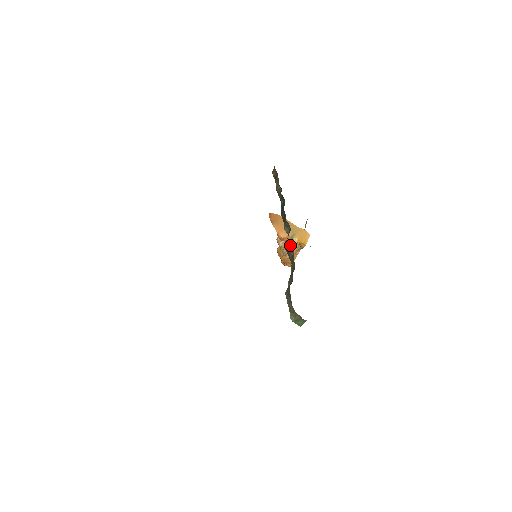
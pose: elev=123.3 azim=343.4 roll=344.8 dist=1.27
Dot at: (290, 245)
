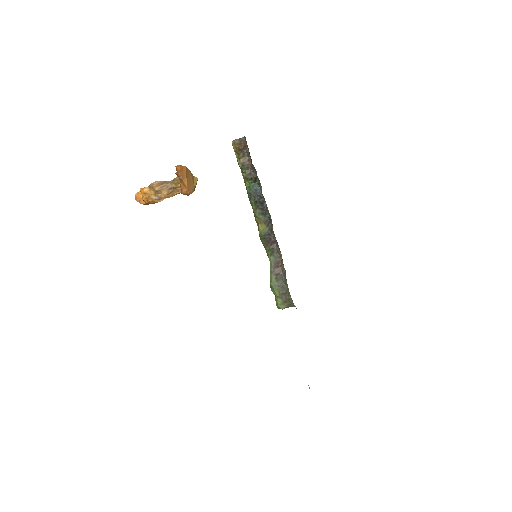
Dot at: (171, 190)
